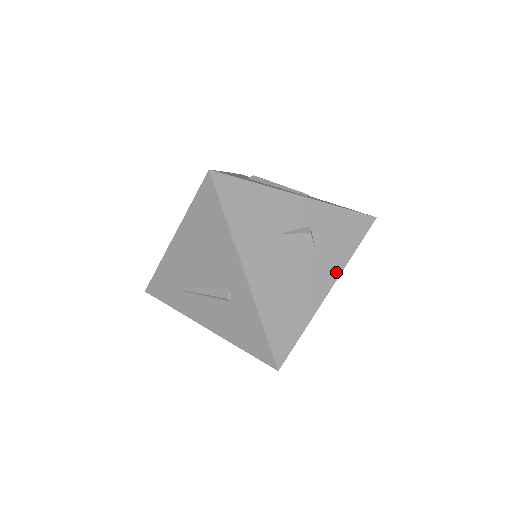
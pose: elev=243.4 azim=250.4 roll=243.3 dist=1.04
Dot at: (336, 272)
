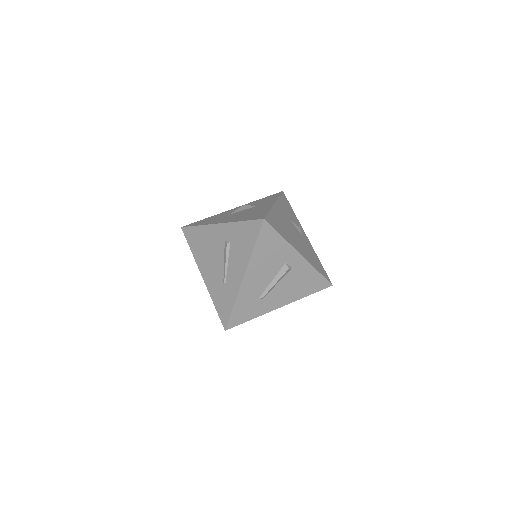
Dot at: (273, 202)
